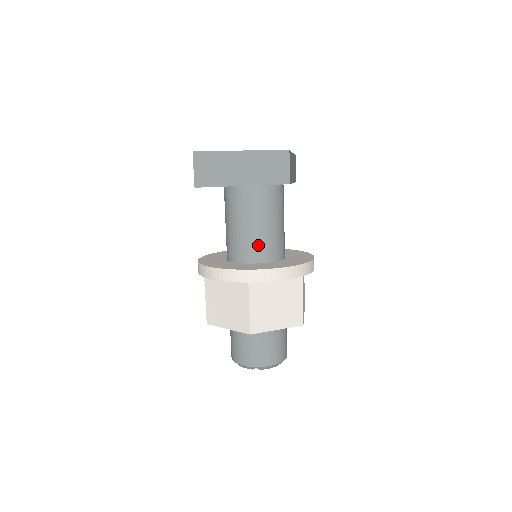
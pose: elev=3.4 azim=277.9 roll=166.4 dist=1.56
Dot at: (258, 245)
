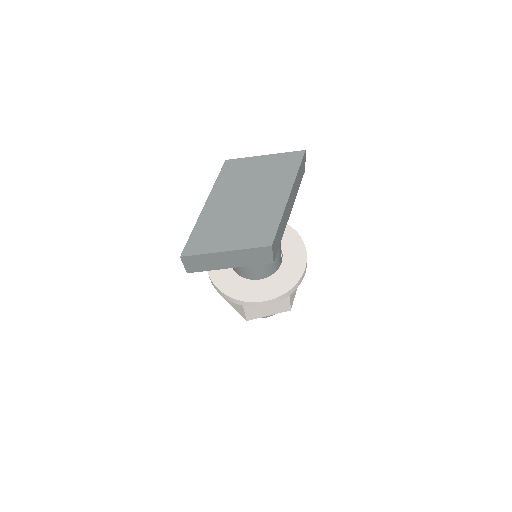
Dot at: (252, 271)
